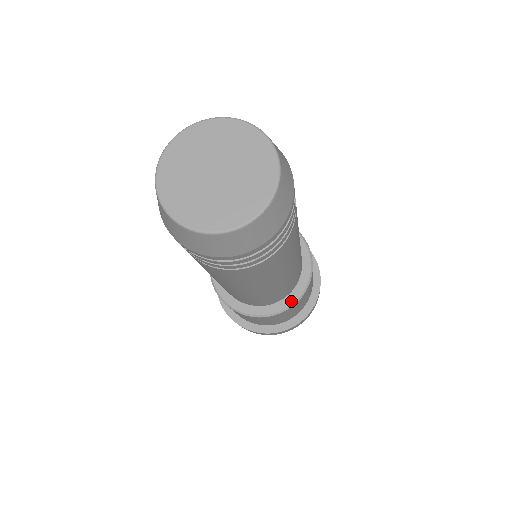
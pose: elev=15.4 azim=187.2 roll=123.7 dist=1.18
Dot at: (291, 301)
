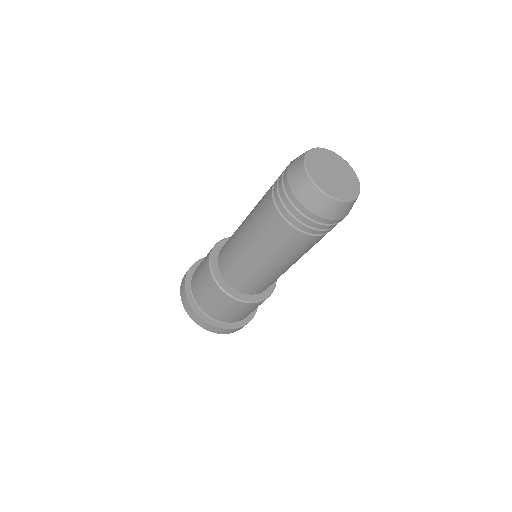
Dot at: (255, 299)
